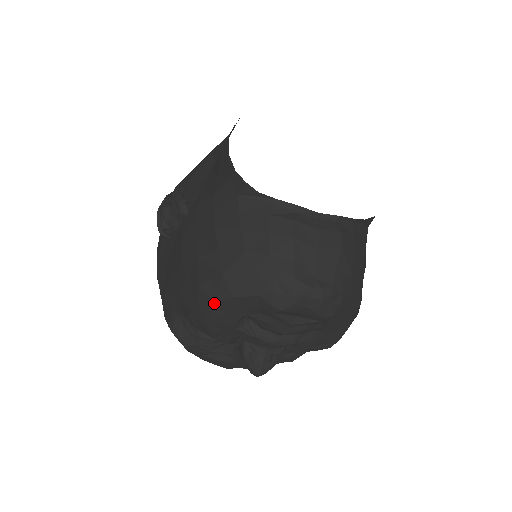
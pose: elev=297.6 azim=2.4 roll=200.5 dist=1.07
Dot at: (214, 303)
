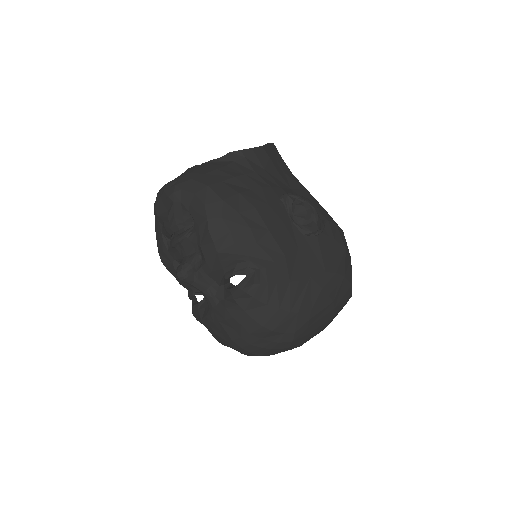
Dot at: (157, 241)
